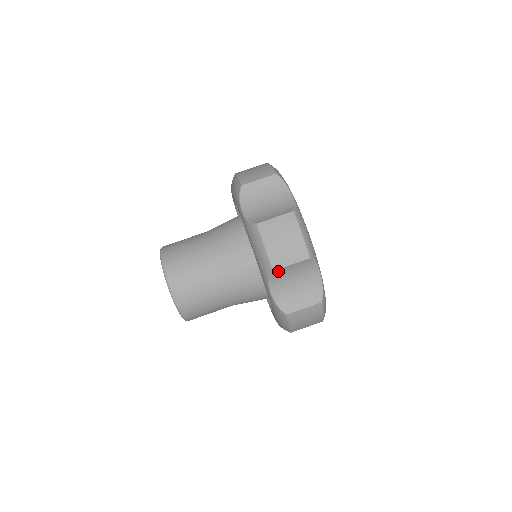
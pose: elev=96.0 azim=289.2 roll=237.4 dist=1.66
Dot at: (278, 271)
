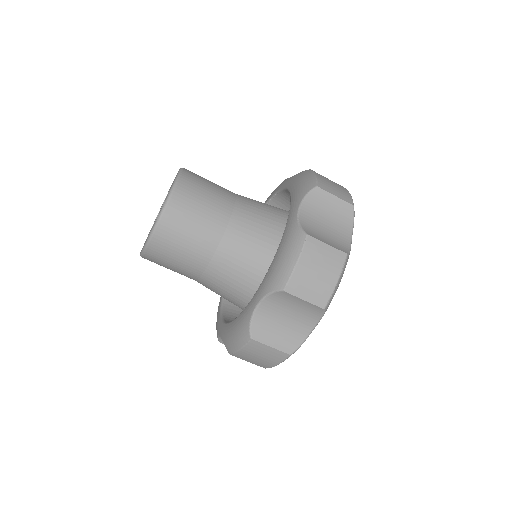
Dot at: (286, 294)
